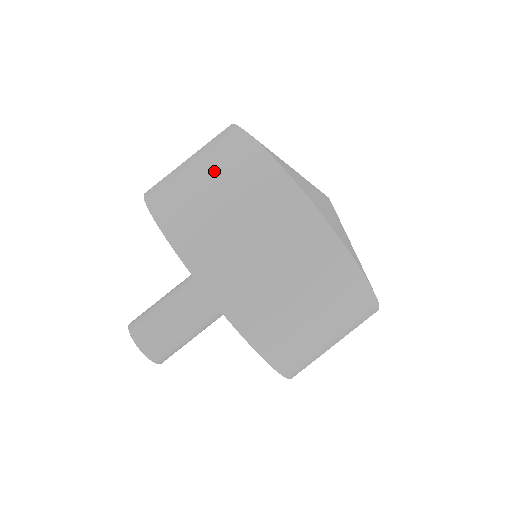
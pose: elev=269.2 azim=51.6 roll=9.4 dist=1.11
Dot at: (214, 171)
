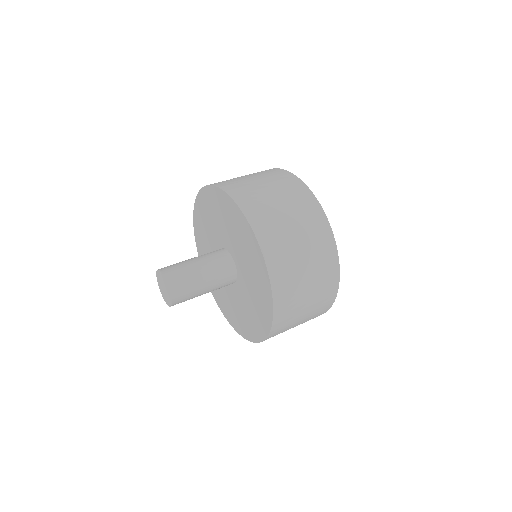
Dot at: occluded
